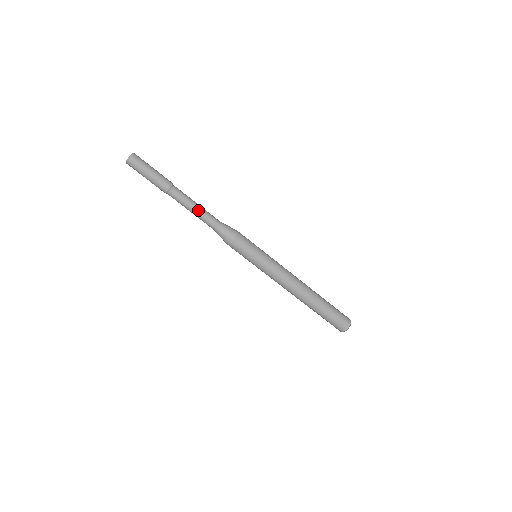
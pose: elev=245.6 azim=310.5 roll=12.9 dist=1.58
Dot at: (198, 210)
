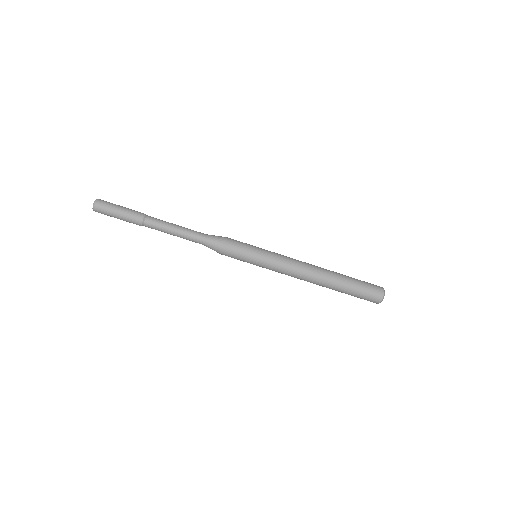
Dot at: (179, 232)
